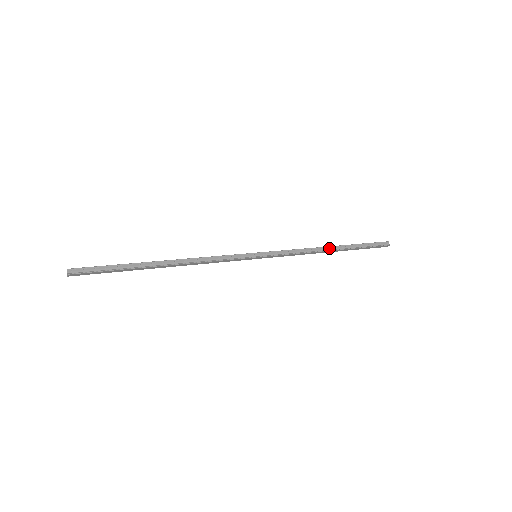
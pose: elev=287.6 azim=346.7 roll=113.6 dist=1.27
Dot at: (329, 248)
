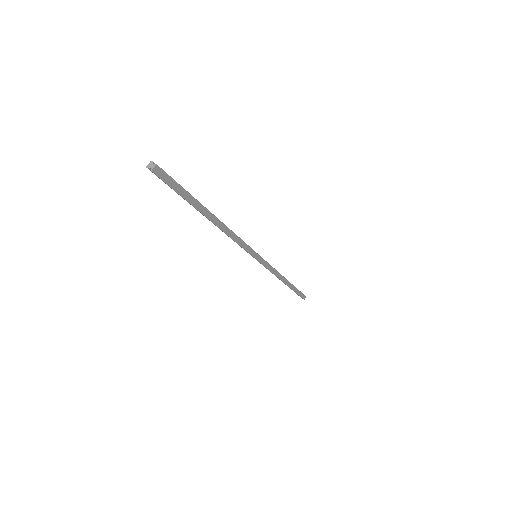
Dot at: occluded
